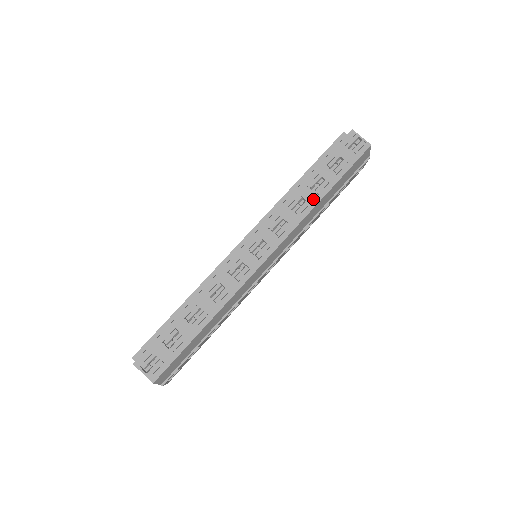
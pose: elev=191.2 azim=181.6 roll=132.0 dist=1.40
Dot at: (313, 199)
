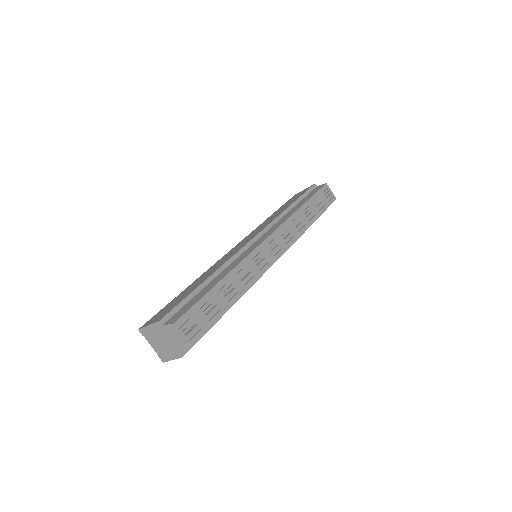
Dot at: (307, 222)
